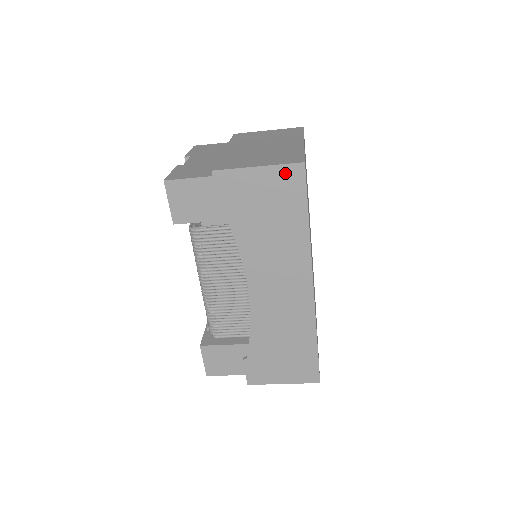
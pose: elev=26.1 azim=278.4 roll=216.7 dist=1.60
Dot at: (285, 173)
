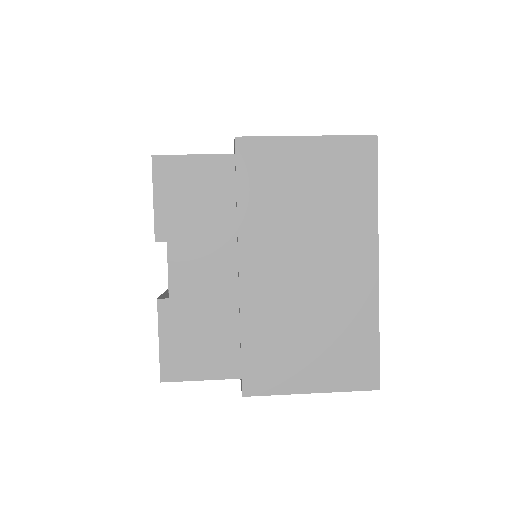
Dot at: occluded
